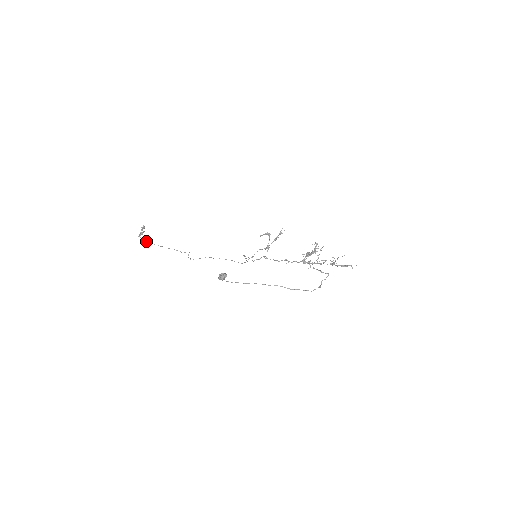
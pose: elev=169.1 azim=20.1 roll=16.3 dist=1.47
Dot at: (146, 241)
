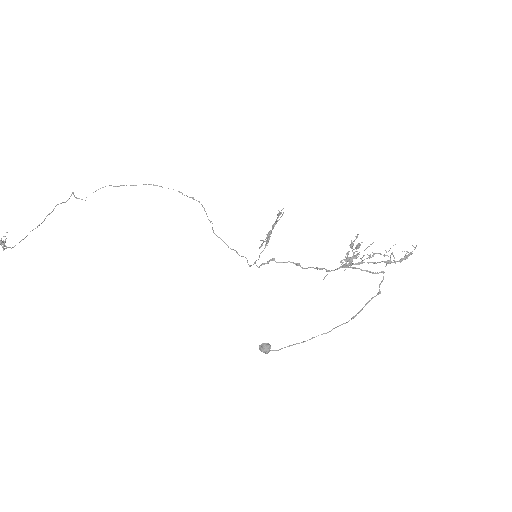
Dot at: occluded
